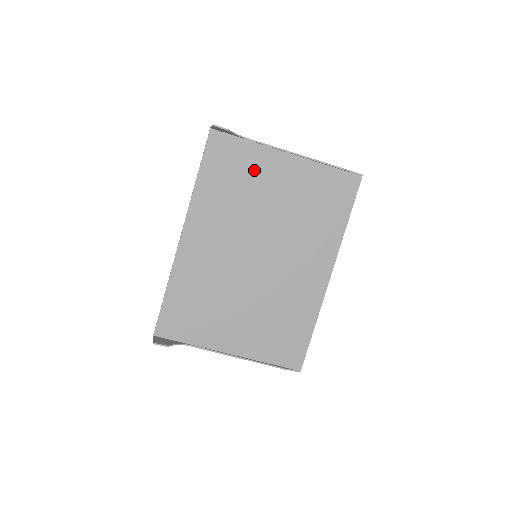
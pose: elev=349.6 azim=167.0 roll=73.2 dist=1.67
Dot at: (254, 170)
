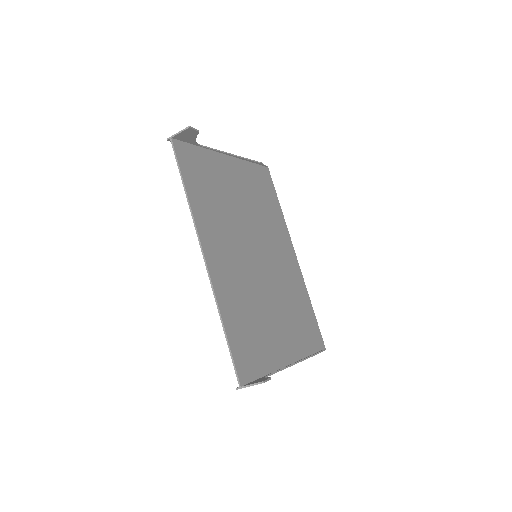
Dot at: (217, 174)
